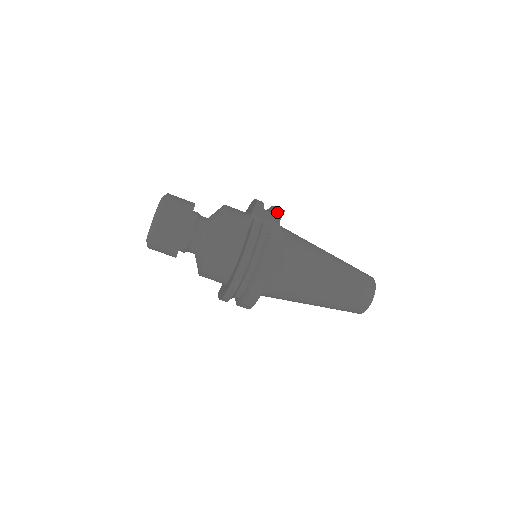
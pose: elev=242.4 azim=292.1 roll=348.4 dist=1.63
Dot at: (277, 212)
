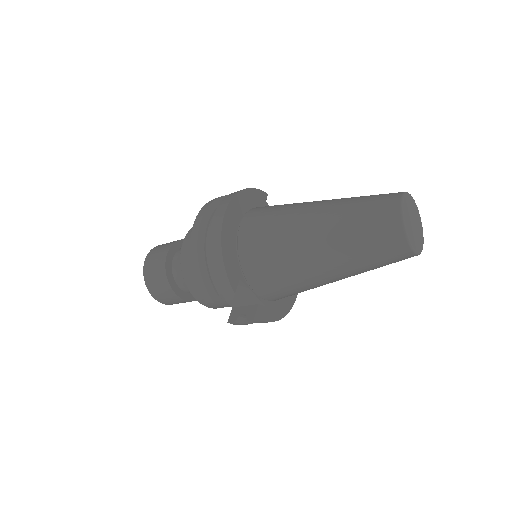
Dot at: (230, 297)
